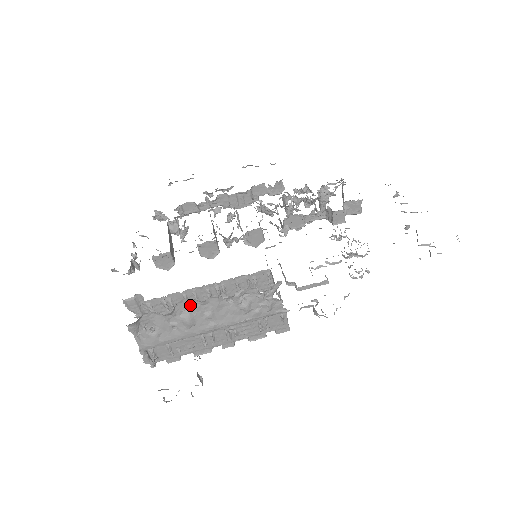
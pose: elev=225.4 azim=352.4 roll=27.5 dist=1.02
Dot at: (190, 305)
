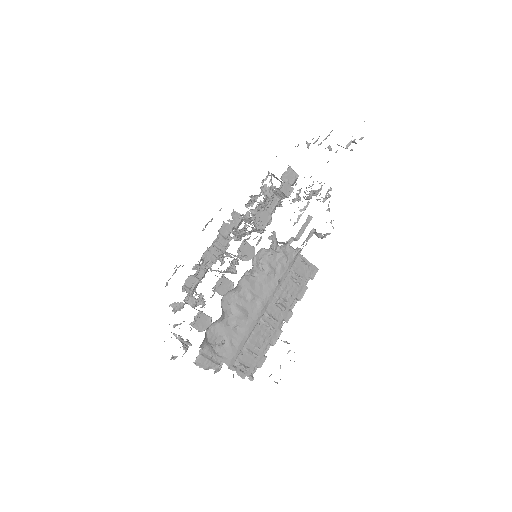
Dot at: (231, 299)
